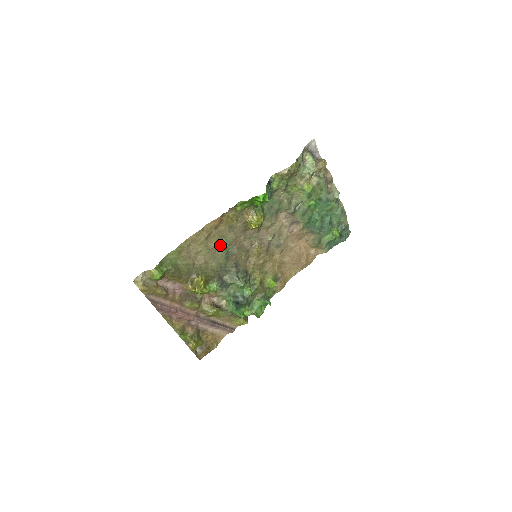
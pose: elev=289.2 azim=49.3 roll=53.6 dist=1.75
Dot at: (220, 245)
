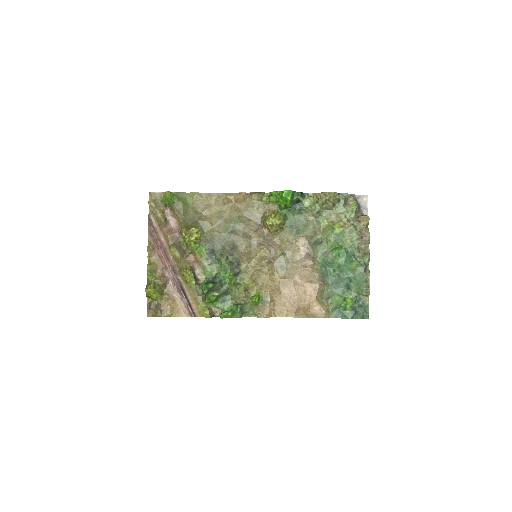
Dot at: (231, 219)
